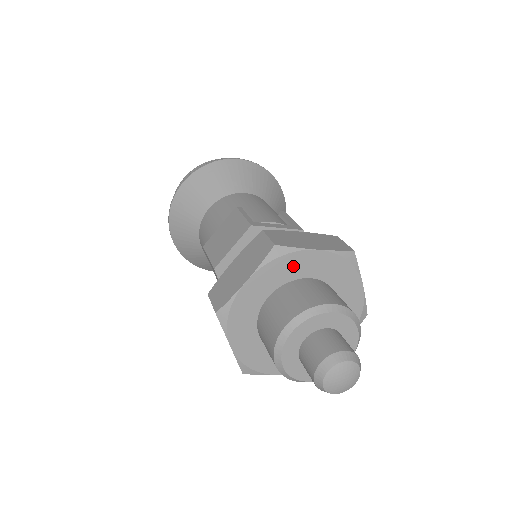
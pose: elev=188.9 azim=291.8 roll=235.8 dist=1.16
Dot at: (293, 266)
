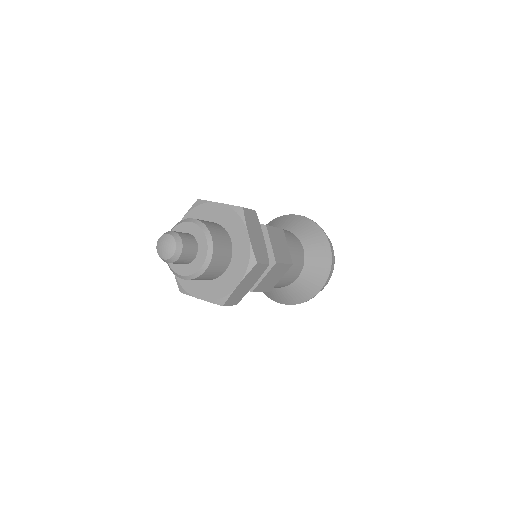
Dot at: (205, 213)
